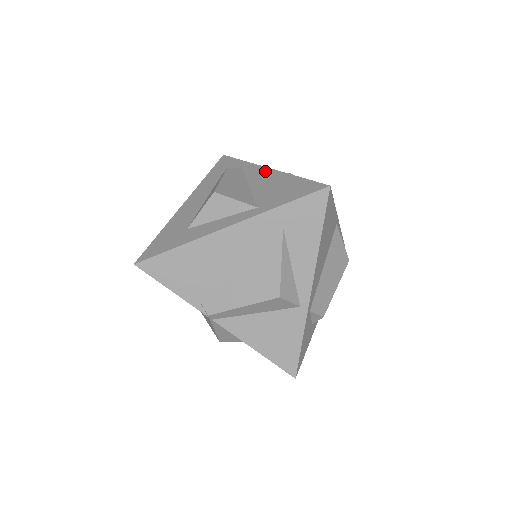
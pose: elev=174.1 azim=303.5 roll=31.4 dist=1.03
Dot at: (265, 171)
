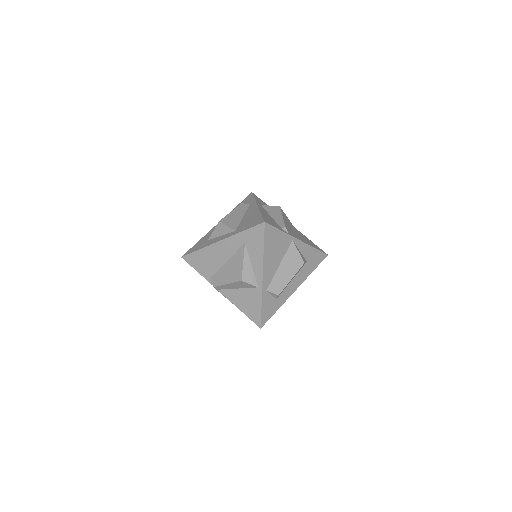
Dot at: (255, 207)
